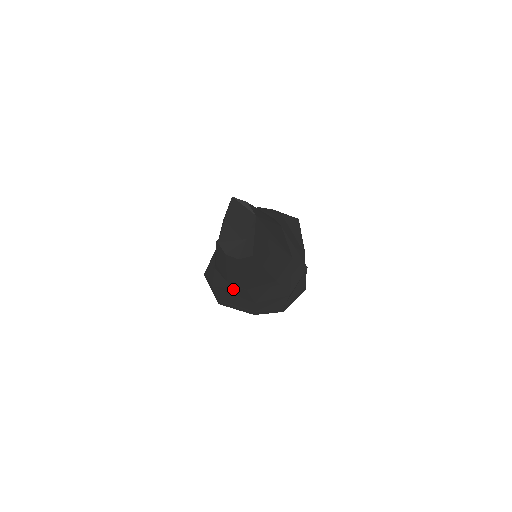
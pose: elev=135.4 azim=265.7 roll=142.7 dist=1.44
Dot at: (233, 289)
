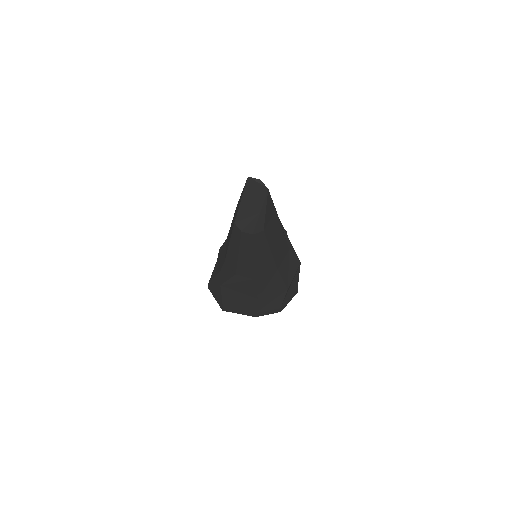
Dot at: (240, 283)
